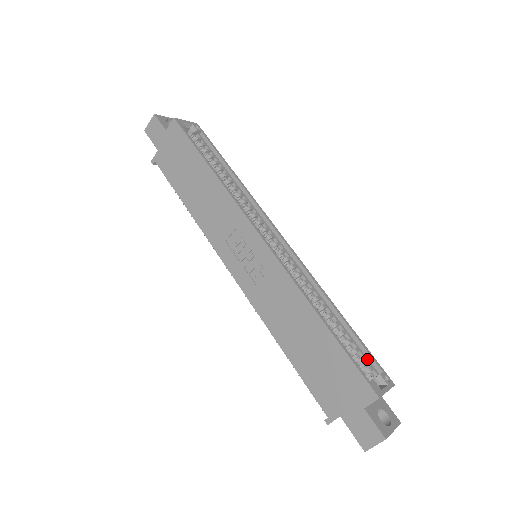
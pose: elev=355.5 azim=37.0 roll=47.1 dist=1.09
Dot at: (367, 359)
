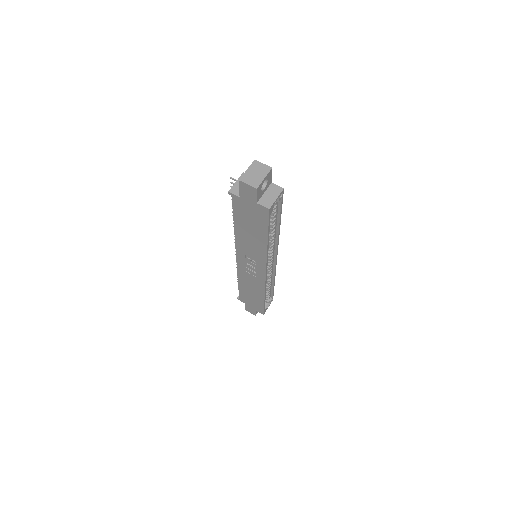
Dot at: (270, 294)
